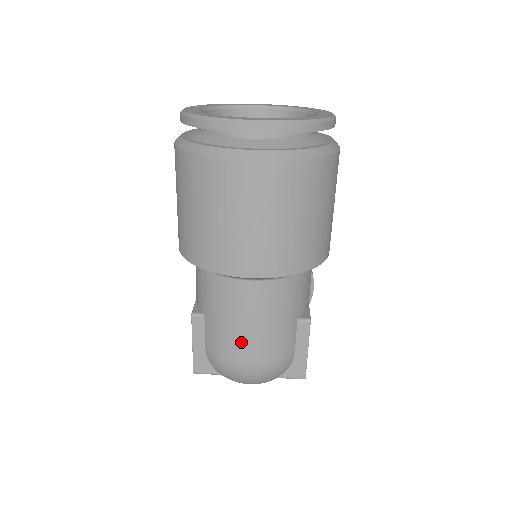
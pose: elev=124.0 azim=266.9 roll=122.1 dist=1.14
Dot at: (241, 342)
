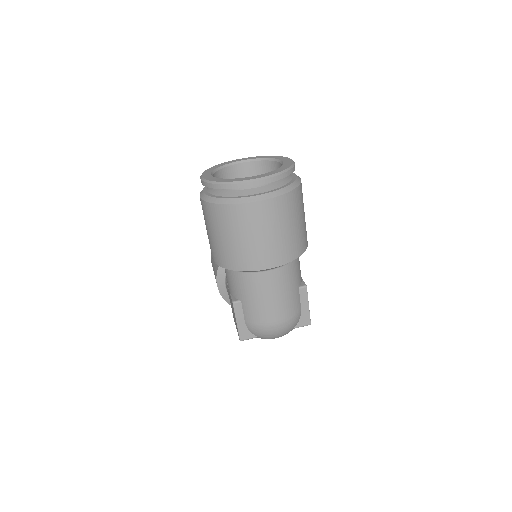
Dot at: (269, 310)
